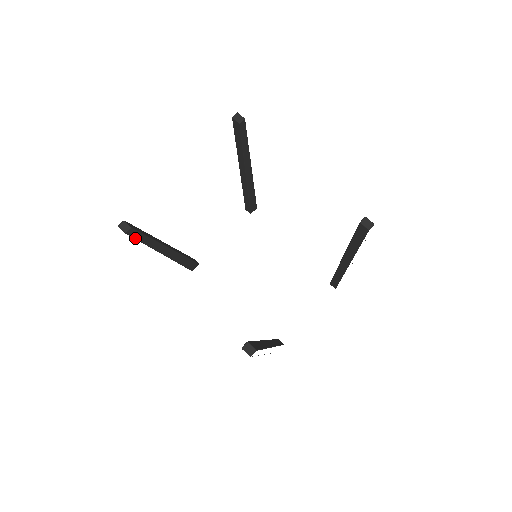
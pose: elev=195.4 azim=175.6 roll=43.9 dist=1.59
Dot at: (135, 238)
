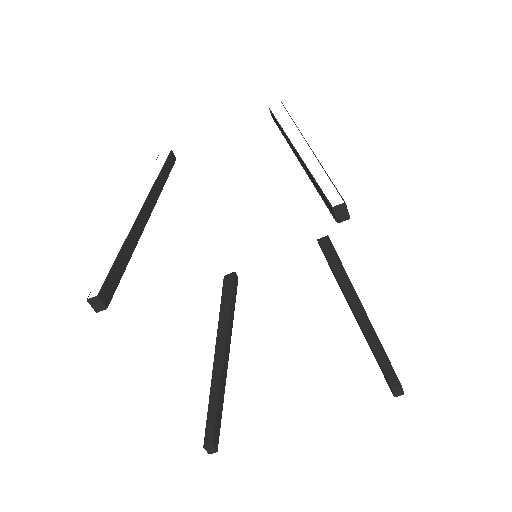
Dot at: occluded
